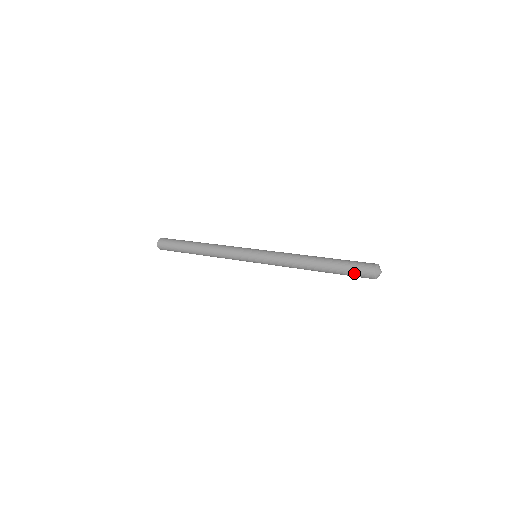
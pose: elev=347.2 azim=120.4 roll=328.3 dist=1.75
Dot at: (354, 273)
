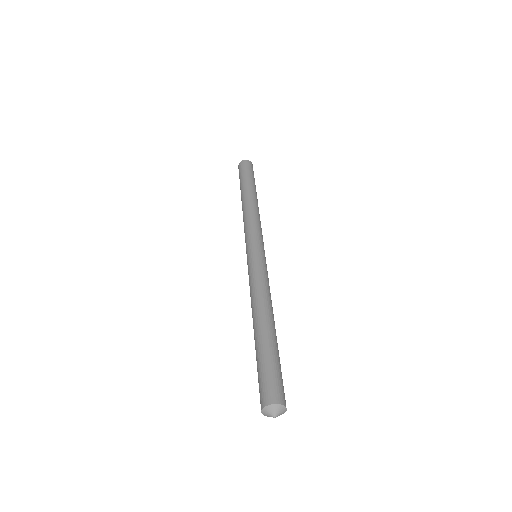
Dot at: occluded
